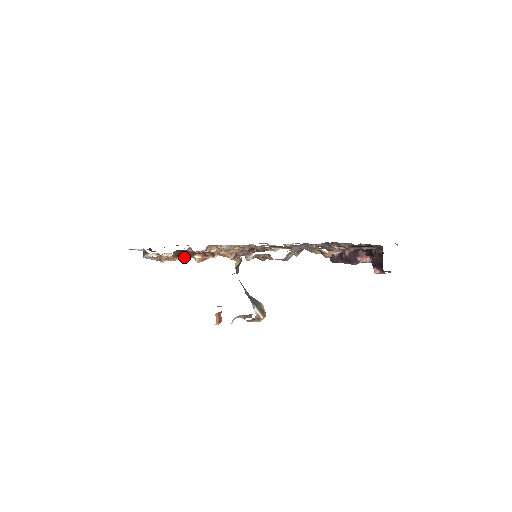
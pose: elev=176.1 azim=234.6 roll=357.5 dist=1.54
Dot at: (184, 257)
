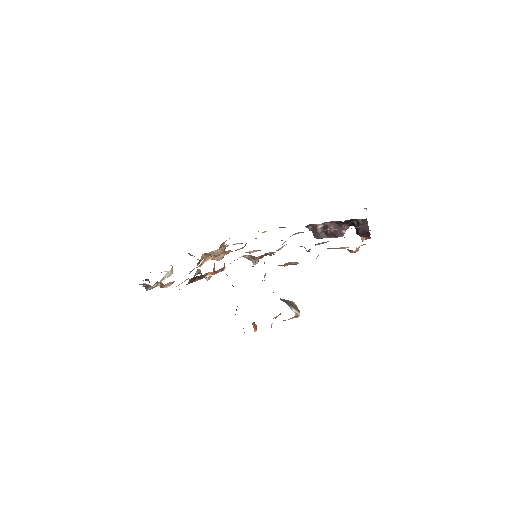
Dot at: occluded
